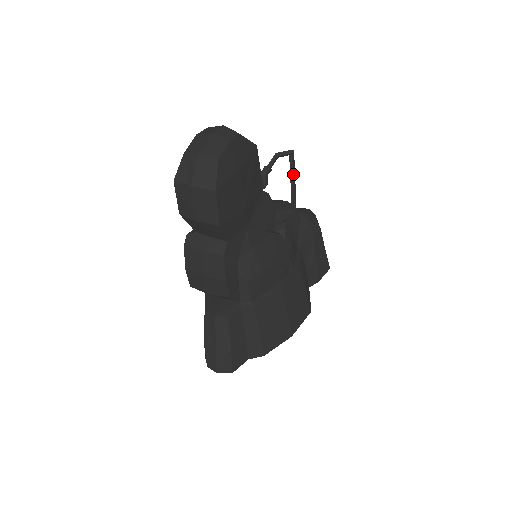
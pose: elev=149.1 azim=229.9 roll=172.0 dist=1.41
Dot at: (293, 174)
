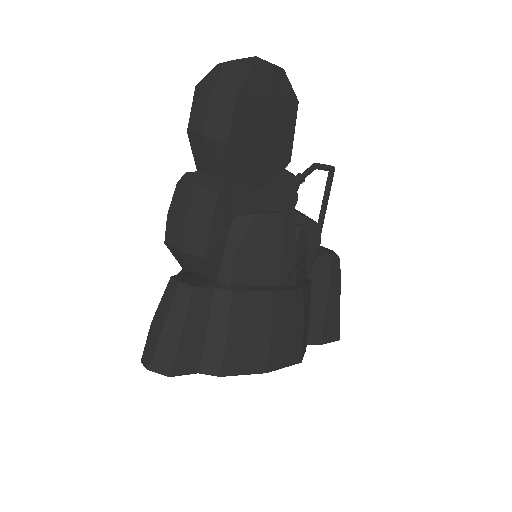
Dot at: (327, 195)
